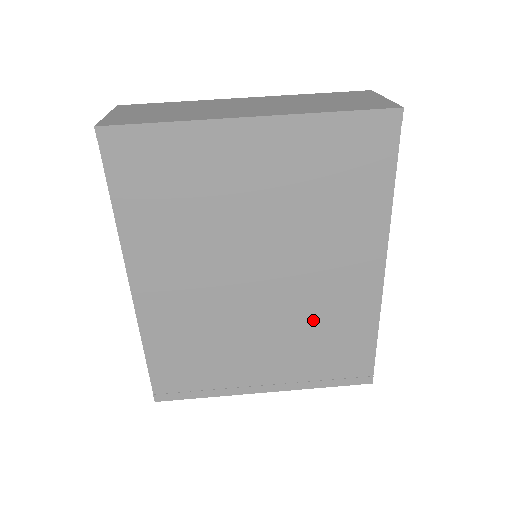
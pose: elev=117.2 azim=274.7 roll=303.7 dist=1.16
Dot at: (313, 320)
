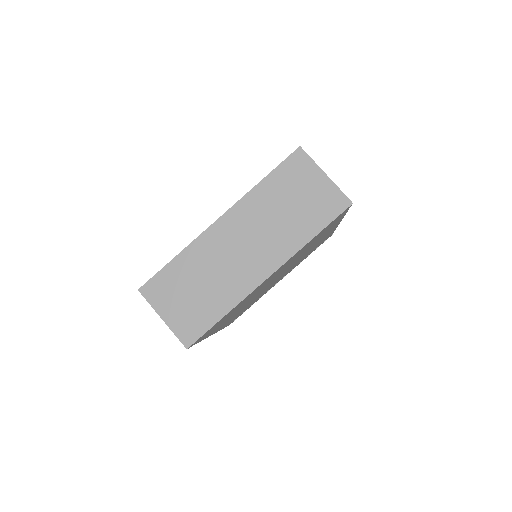
Dot at: occluded
